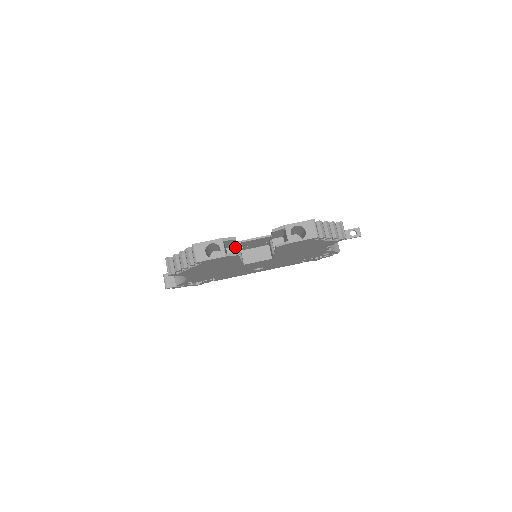
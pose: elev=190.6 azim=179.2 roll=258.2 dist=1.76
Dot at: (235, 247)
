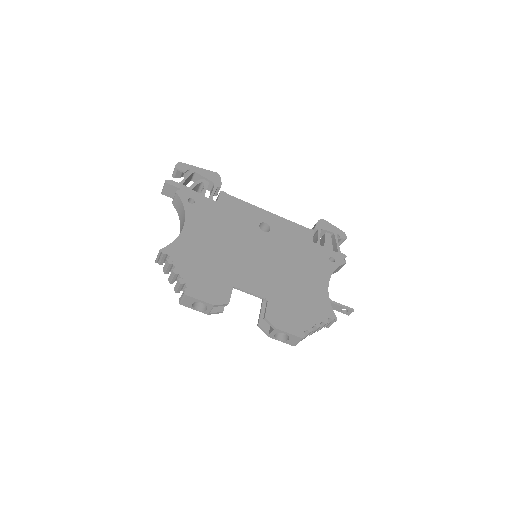
Dot at: (231, 280)
